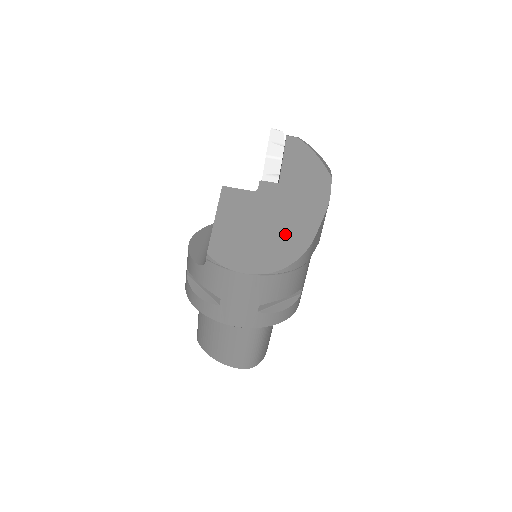
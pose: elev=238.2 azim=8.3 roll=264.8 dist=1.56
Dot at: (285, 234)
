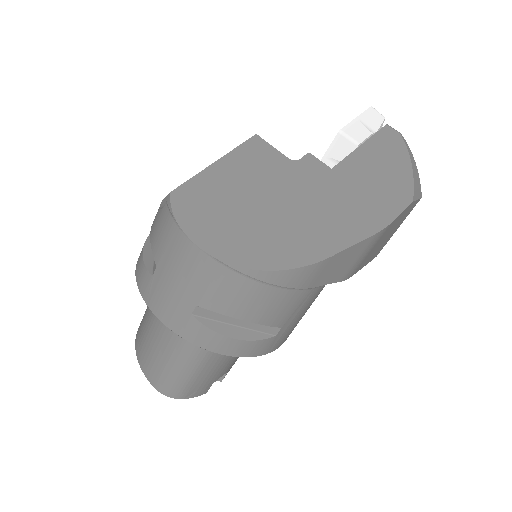
Dot at: (290, 229)
